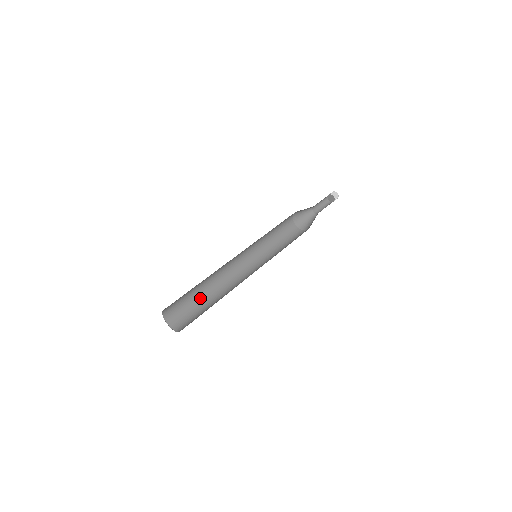
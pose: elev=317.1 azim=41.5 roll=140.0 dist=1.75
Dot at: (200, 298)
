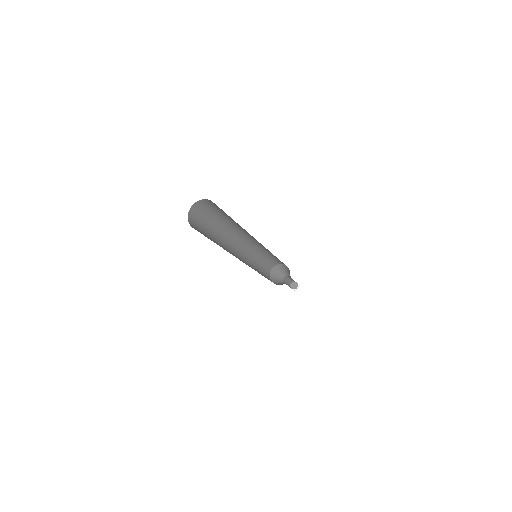
Dot at: (213, 239)
